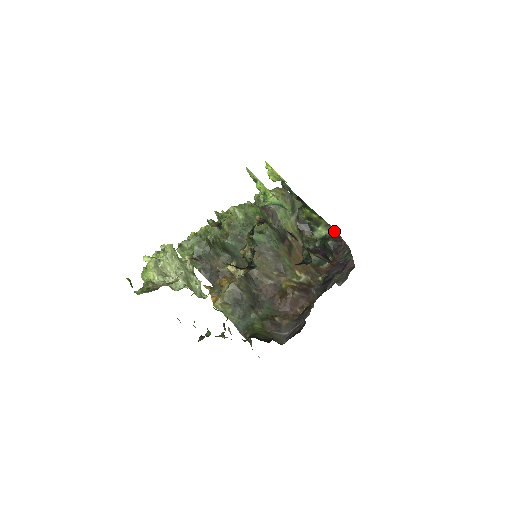
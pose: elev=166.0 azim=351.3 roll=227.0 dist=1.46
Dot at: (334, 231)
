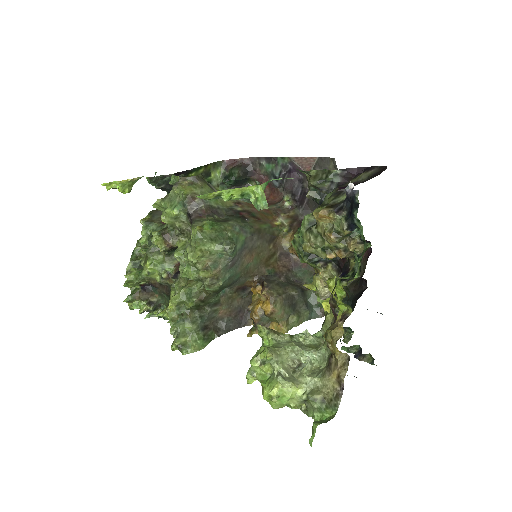
Dot at: (223, 162)
